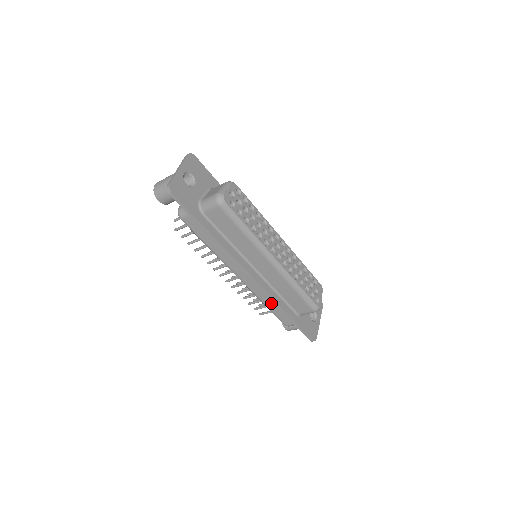
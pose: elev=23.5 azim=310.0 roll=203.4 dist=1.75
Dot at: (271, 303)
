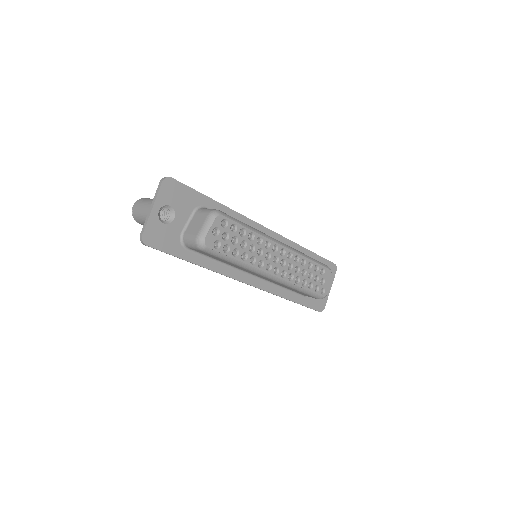
Dot at: occluded
